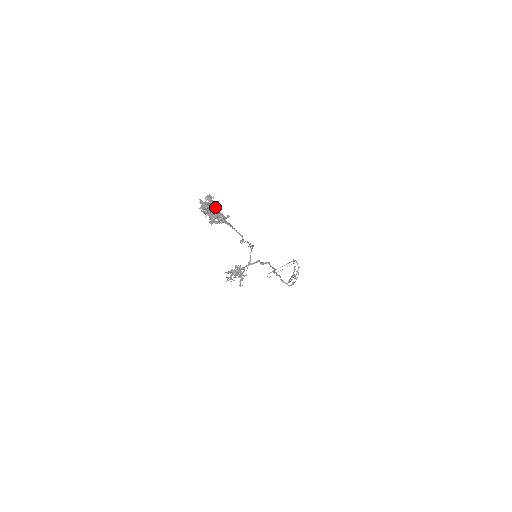
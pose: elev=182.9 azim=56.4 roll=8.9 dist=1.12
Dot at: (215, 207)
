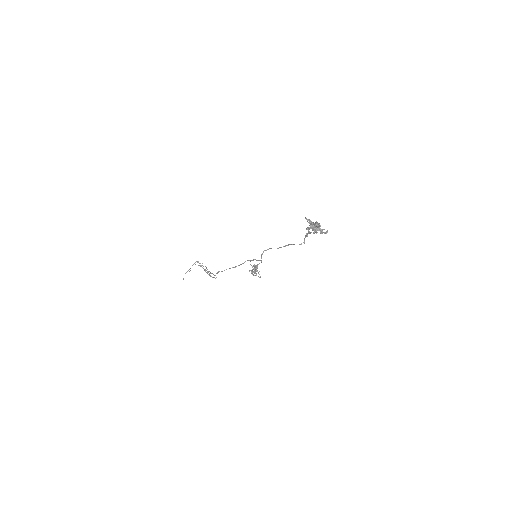
Dot at: occluded
